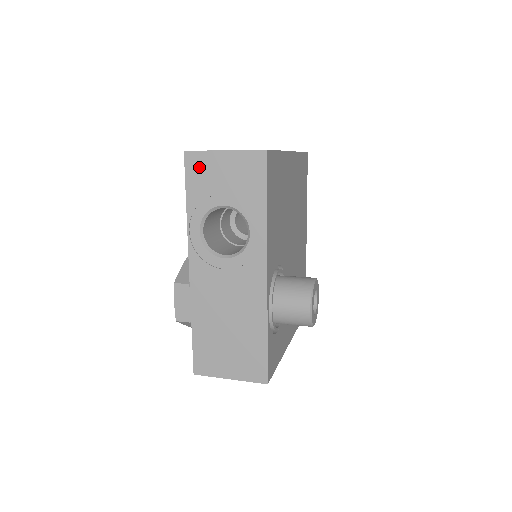
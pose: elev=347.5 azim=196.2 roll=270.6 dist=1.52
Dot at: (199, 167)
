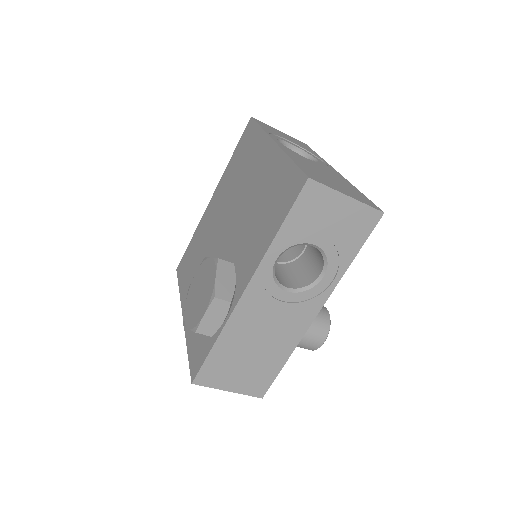
Dot at: (314, 200)
